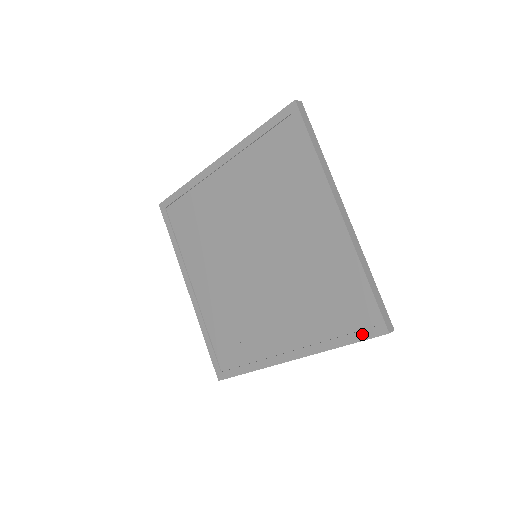
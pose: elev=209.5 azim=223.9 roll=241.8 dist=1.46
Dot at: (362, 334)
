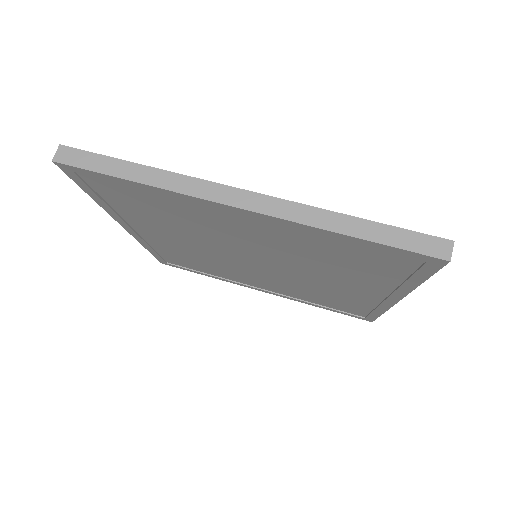
Dot at: (424, 271)
